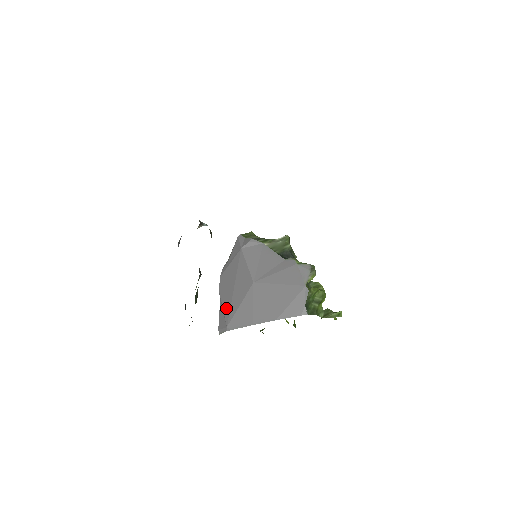
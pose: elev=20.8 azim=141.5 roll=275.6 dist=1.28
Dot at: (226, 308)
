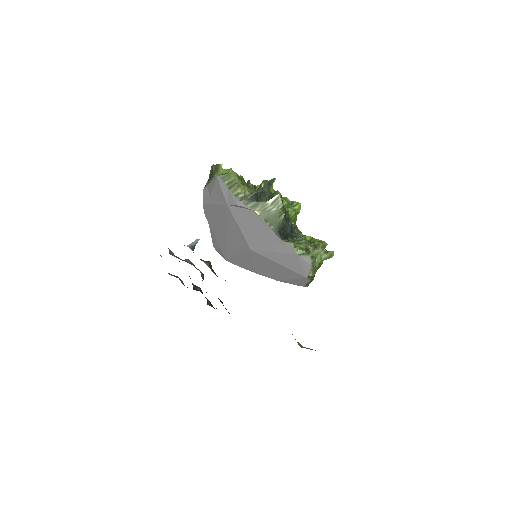
Dot at: (220, 243)
